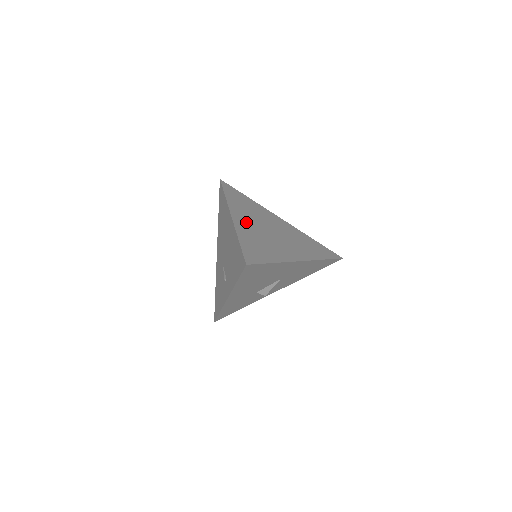
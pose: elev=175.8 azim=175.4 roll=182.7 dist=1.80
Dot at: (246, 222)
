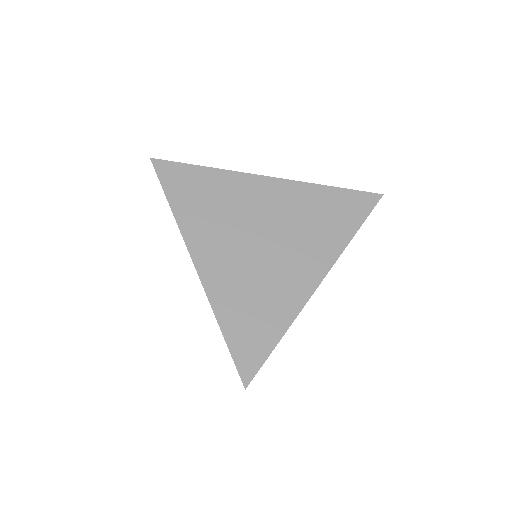
Dot at: (219, 260)
